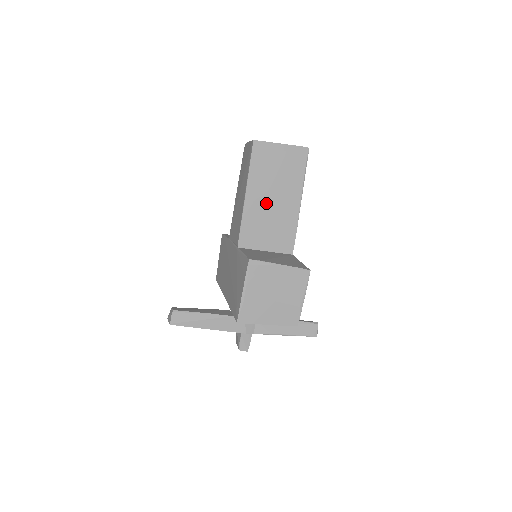
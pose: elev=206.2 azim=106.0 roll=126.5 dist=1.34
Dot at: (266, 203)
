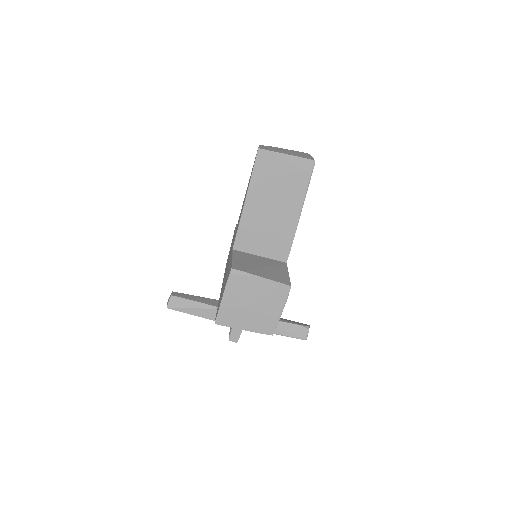
Dot at: (265, 211)
